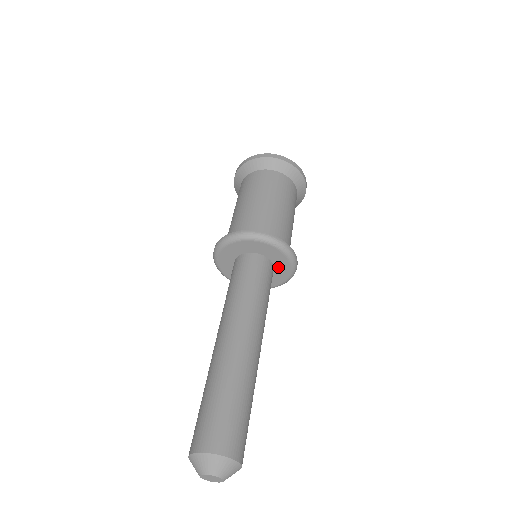
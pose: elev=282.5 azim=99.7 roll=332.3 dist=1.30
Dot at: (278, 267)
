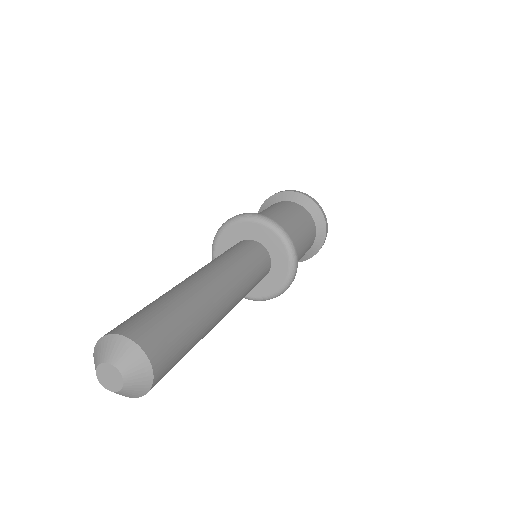
Dot at: (273, 273)
